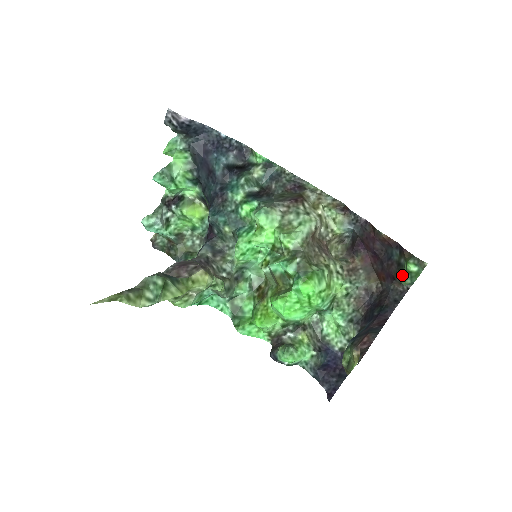
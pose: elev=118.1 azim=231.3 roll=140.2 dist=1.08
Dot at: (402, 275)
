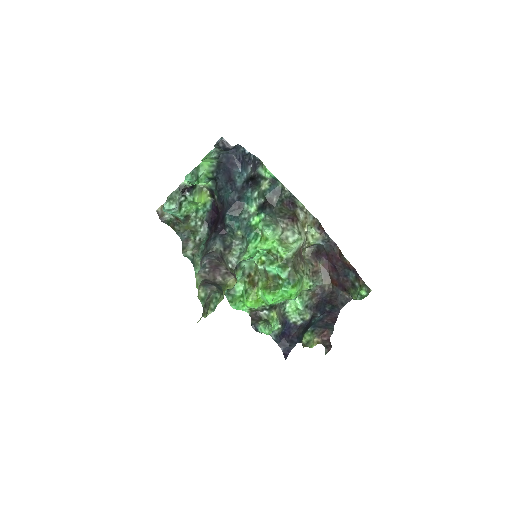
Dot at: (354, 294)
